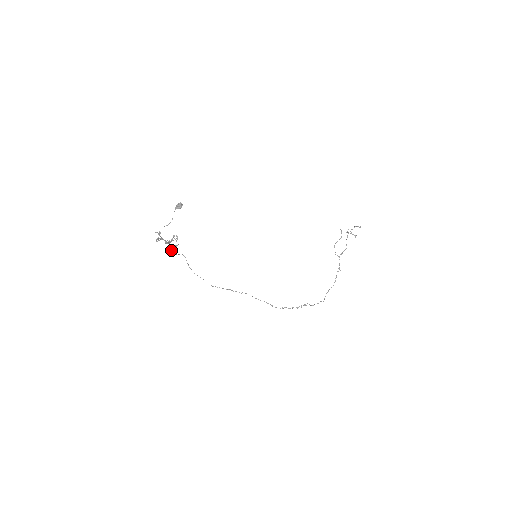
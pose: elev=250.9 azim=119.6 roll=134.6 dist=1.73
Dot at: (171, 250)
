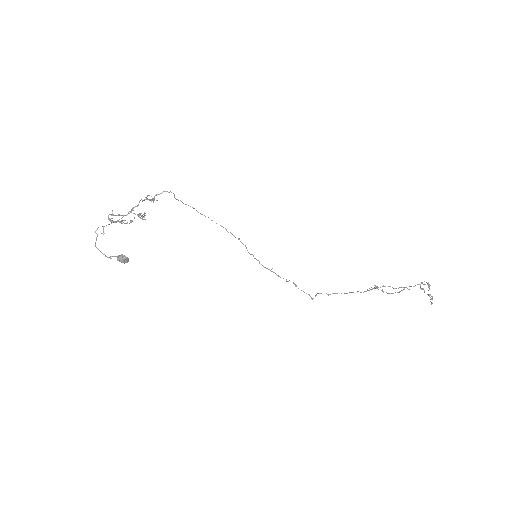
Dot at: (145, 199)
